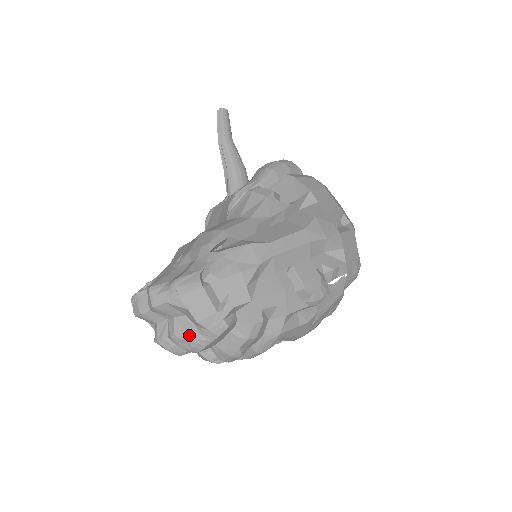
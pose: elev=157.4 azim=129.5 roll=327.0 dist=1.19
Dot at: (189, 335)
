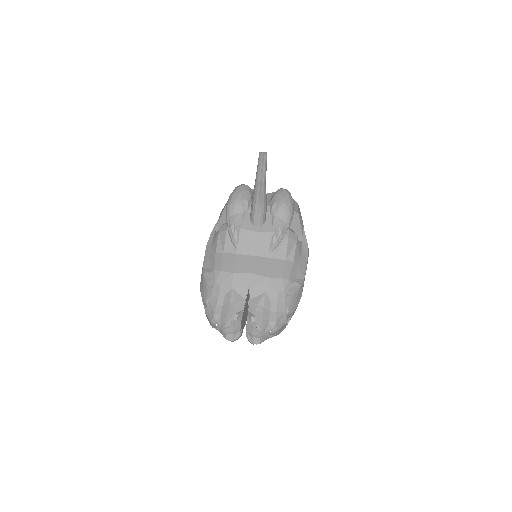
Dot at: occluded
